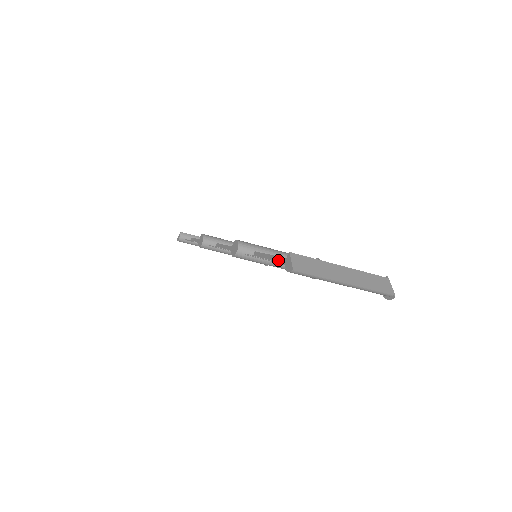
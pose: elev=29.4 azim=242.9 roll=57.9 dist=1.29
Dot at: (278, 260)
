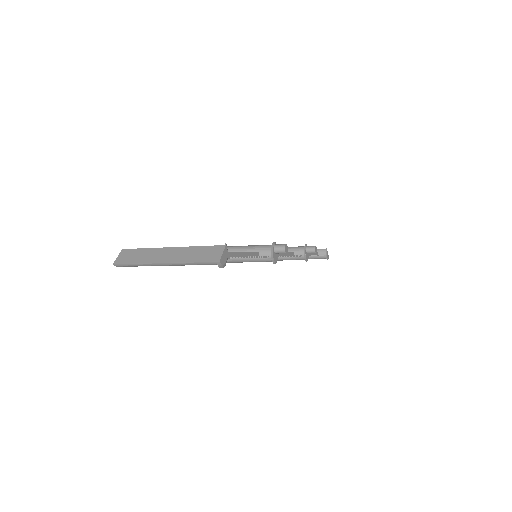
Dot at: occluded
